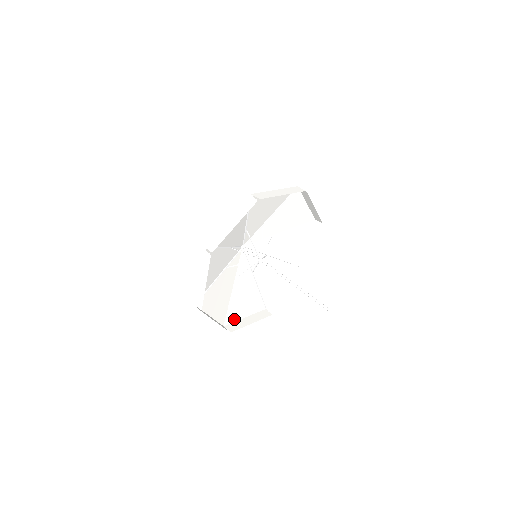
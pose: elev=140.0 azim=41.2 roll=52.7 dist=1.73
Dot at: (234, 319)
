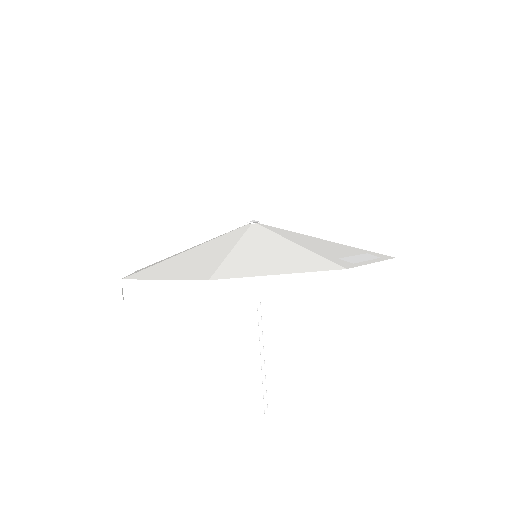
Dot at: occluded
